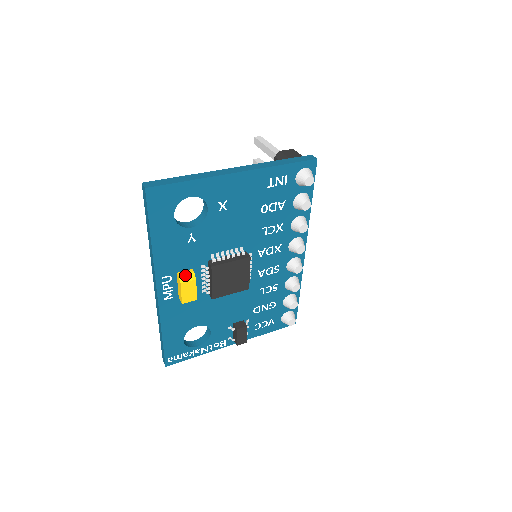
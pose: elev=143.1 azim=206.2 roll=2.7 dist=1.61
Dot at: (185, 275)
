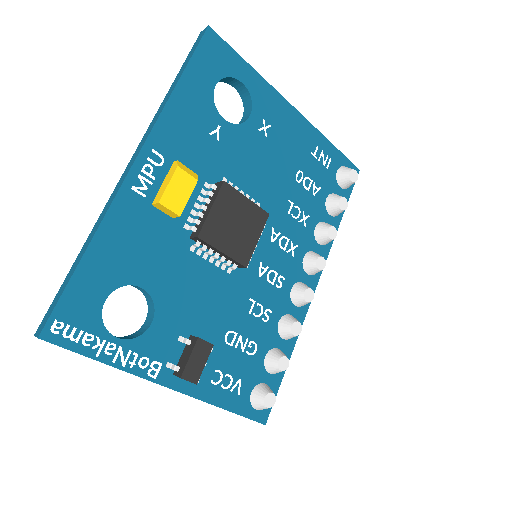
Dot at: (186, 167)
